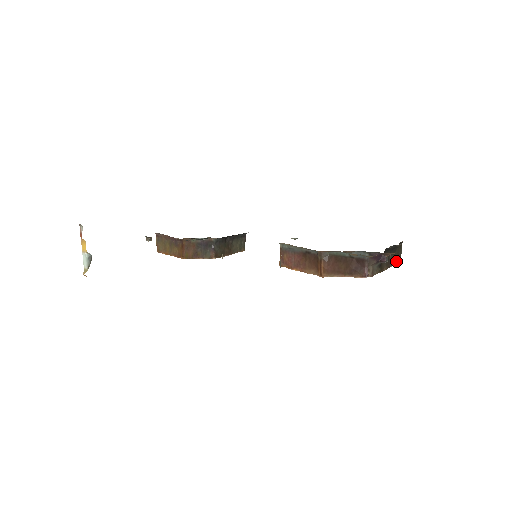
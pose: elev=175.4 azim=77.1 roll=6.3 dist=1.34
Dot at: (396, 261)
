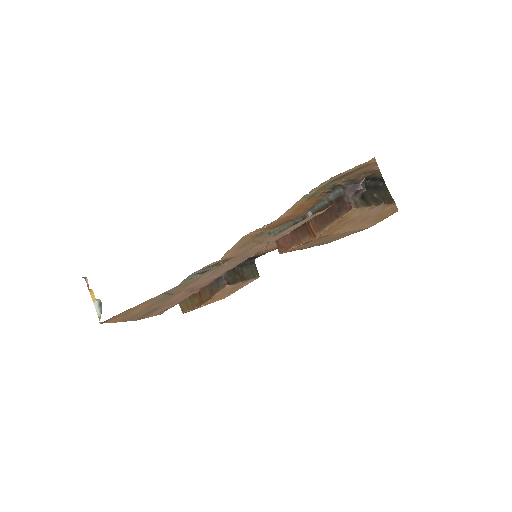
Dot at: (387, 201)
